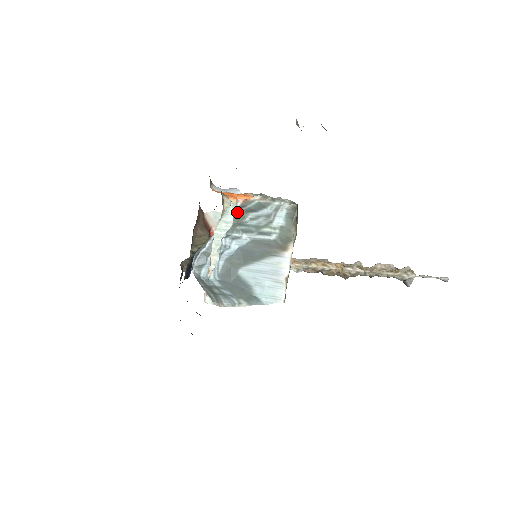
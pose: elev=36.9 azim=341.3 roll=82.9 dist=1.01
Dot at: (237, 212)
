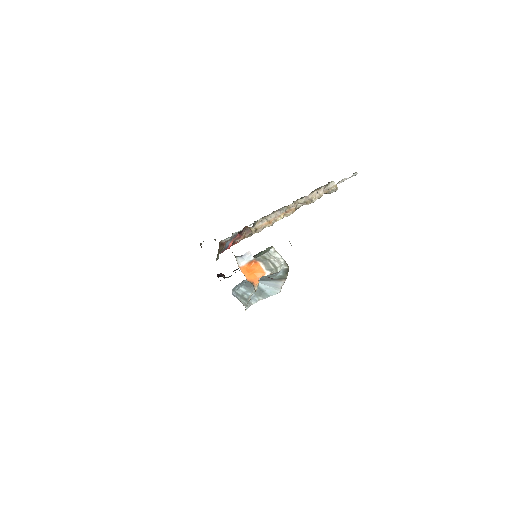
Dot at: occluded
